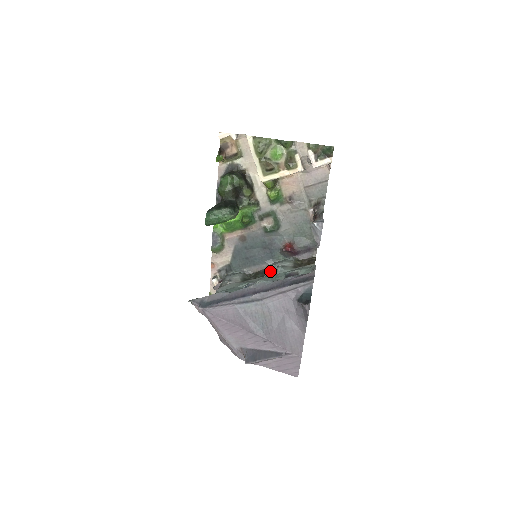
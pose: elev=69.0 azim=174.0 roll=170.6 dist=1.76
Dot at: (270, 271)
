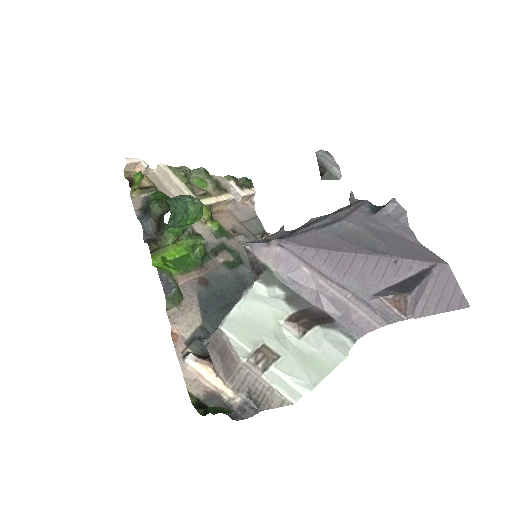
Dot at: occluded
